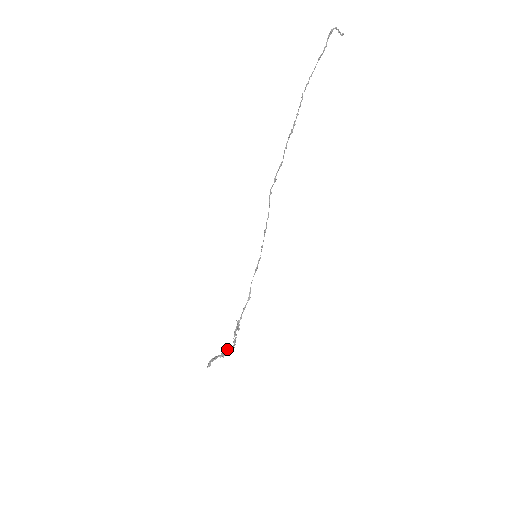
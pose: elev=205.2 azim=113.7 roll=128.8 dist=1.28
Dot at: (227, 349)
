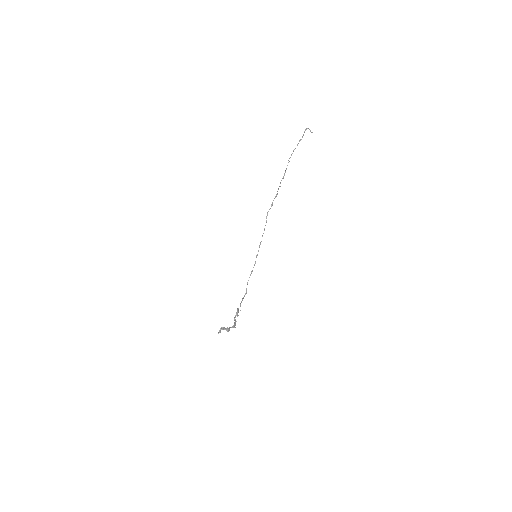
Dot at: (230, 327)
